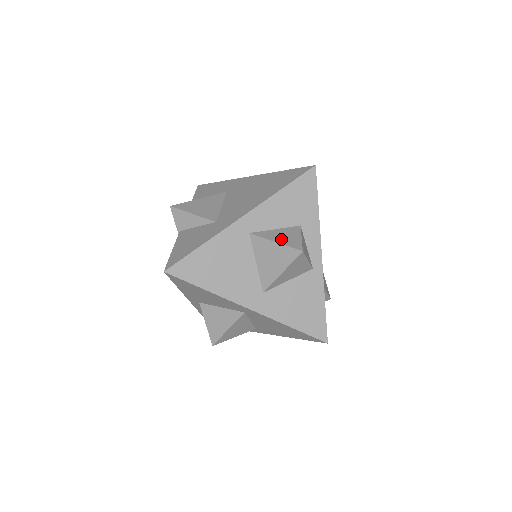
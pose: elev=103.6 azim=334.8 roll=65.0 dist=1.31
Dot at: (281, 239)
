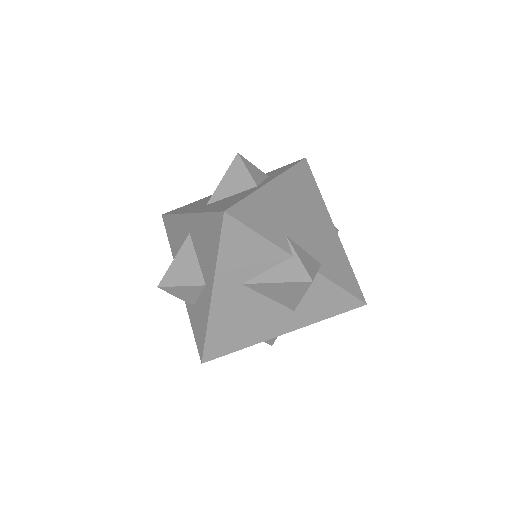
Dot at: occluded
